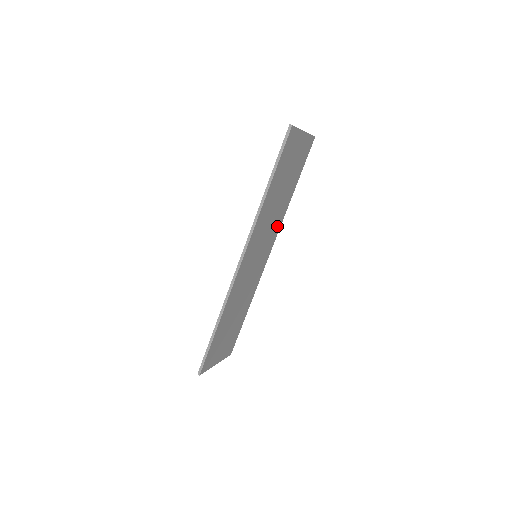
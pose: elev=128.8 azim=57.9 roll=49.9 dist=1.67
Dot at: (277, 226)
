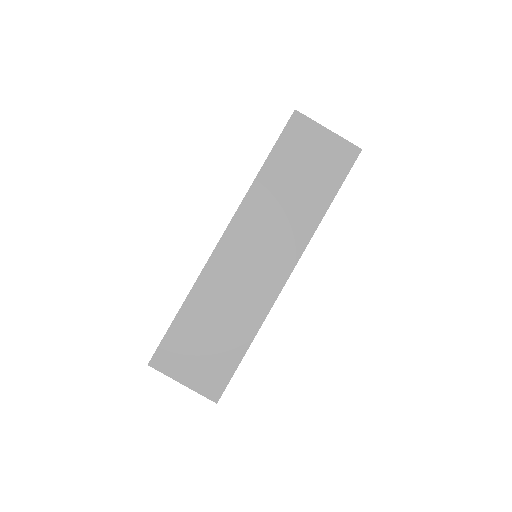
Dot at: (299, 239)
